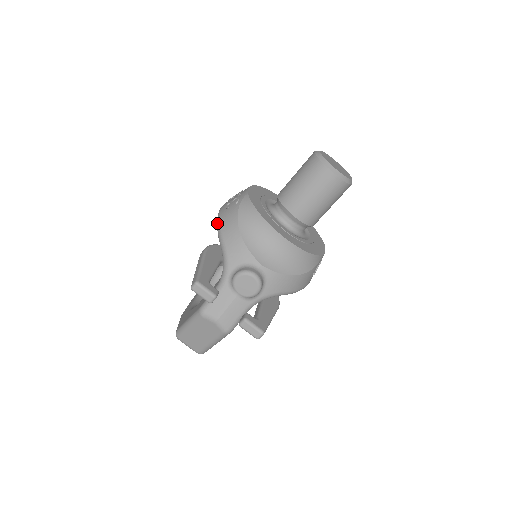
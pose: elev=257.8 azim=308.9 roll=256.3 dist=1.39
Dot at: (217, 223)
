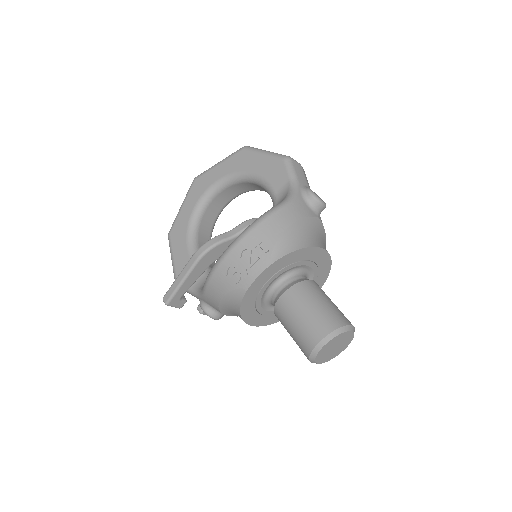
Dot at: (211, 271)
